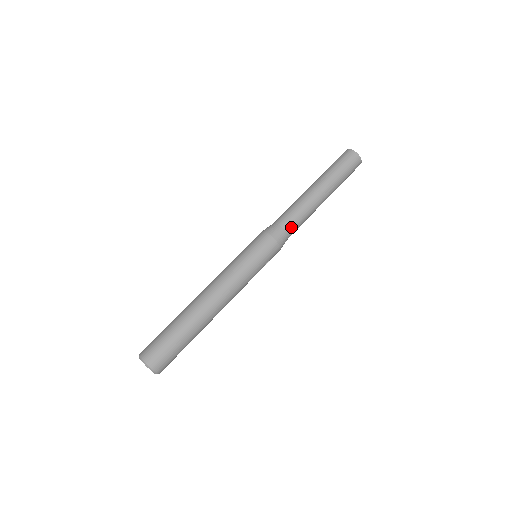
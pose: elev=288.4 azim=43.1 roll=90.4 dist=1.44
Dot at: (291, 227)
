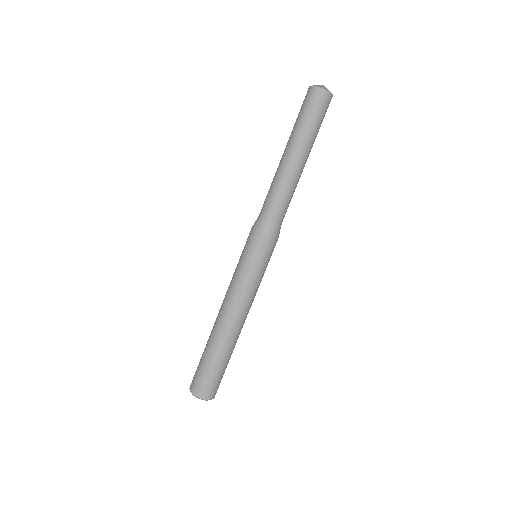
Dot at: (284, 215)
